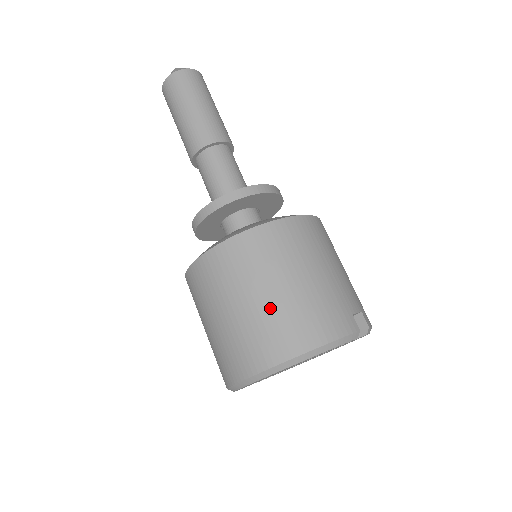
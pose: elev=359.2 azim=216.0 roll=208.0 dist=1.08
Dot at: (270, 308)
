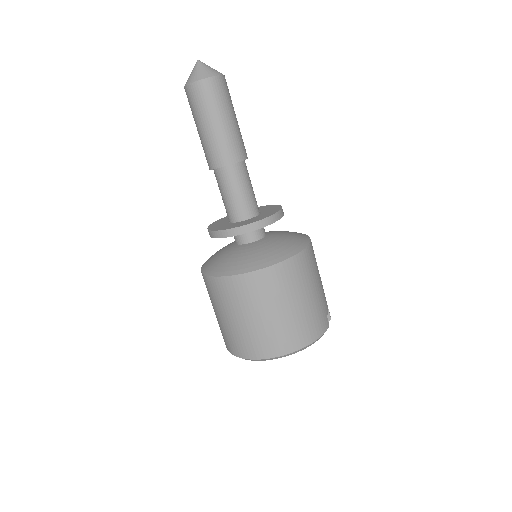
Dot at: (285, 320)
